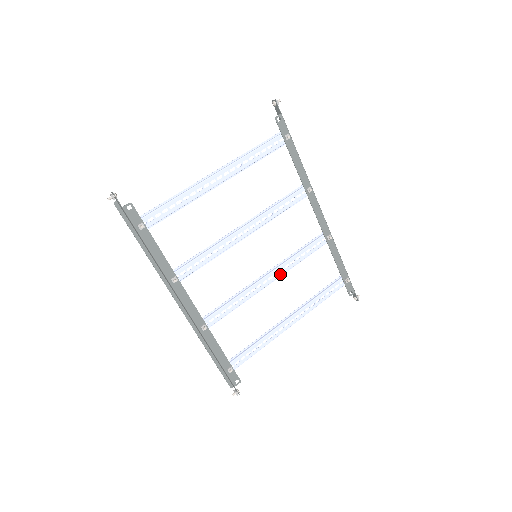
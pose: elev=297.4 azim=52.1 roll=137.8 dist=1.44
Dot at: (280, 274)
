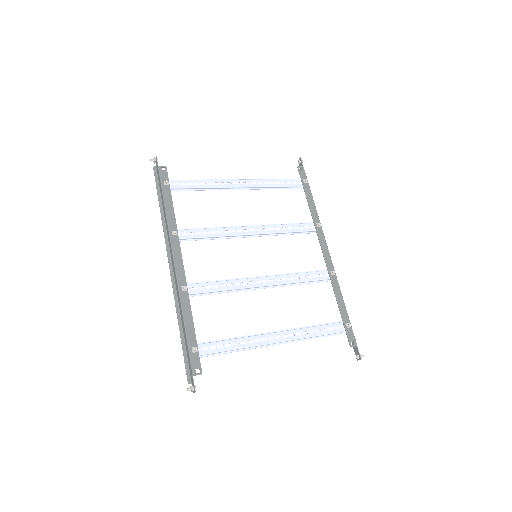
Dot at: (276, 283)
